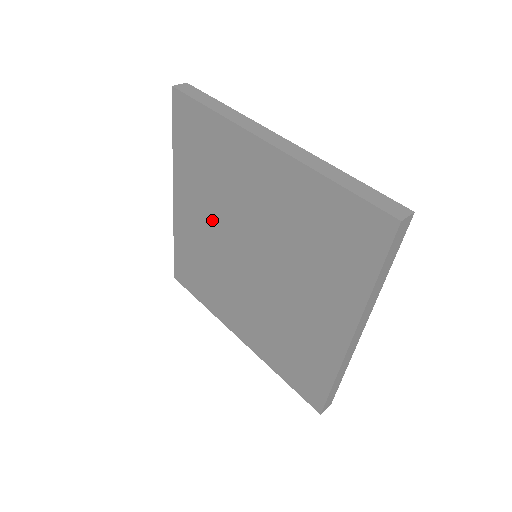
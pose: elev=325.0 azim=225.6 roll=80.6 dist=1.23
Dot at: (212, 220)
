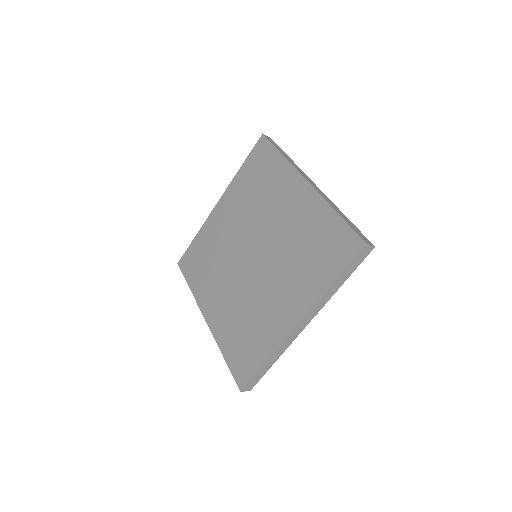
Dot at: (226, 281)
